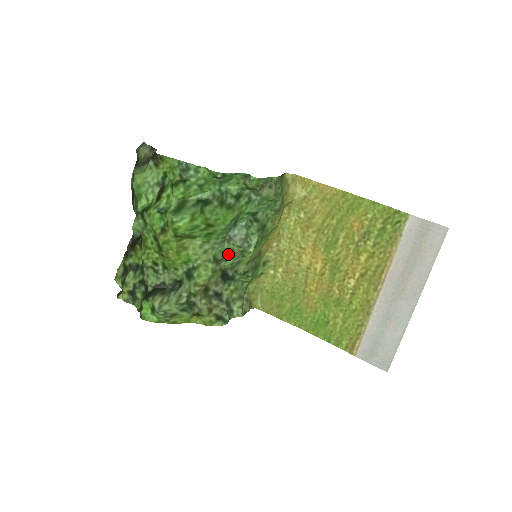
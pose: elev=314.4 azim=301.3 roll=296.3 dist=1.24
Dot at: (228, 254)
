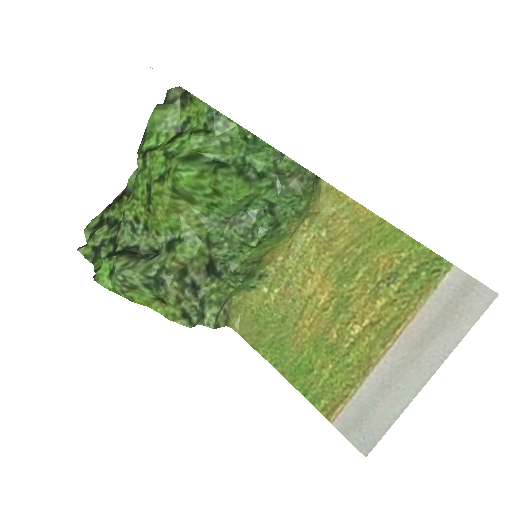
Dot at: (225, 241)
